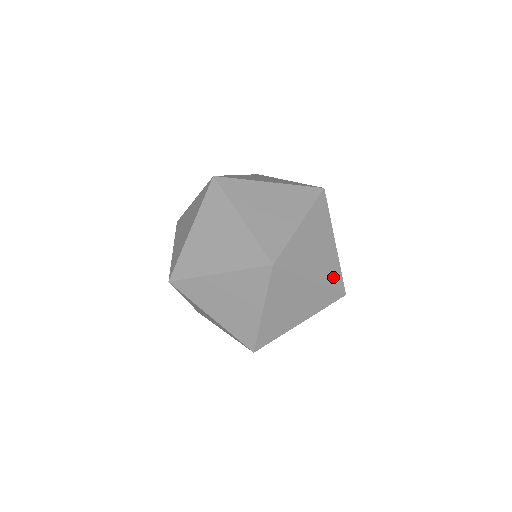
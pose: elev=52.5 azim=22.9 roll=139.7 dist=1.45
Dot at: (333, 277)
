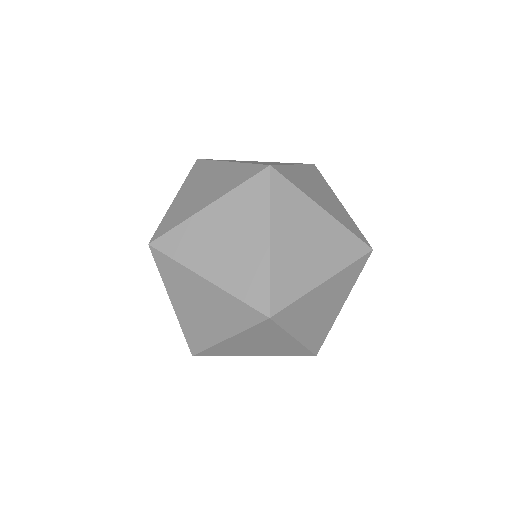
Dot at: occluded
